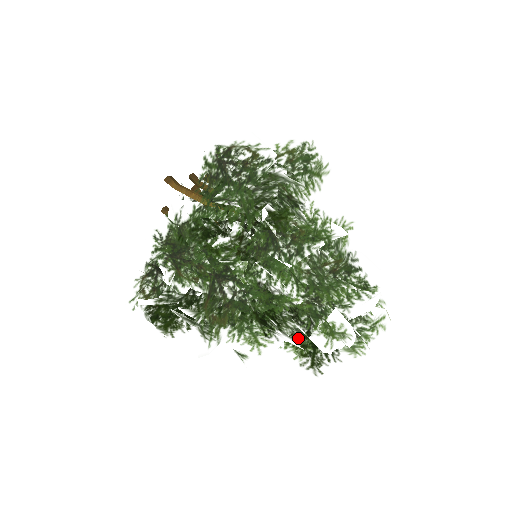
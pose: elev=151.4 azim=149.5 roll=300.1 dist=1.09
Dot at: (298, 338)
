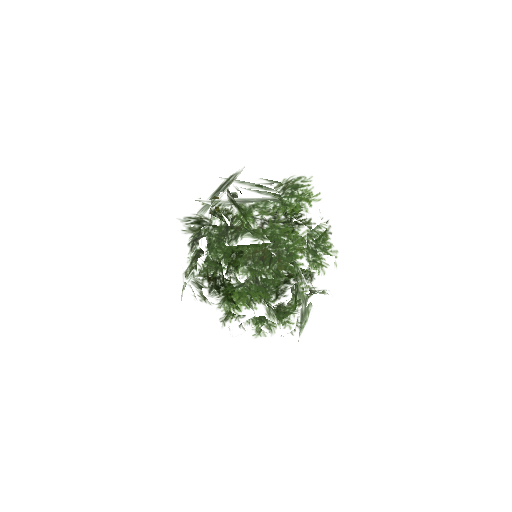
Dot at: occluded
